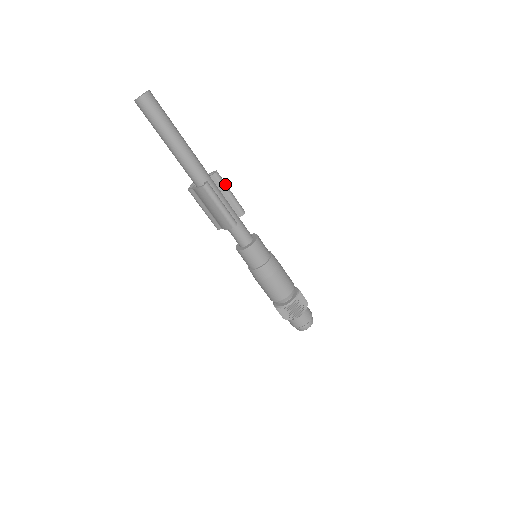
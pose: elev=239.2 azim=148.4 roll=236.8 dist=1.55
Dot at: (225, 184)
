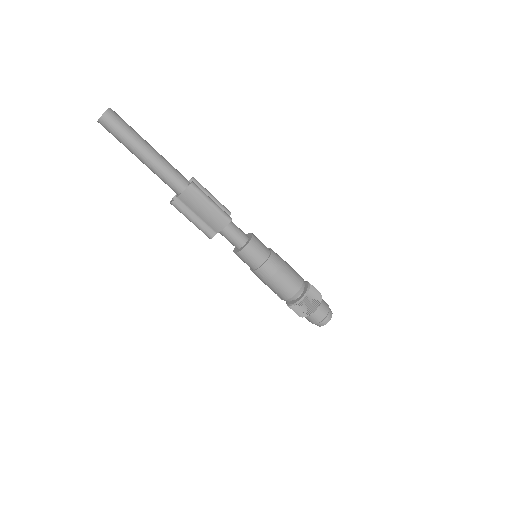
Dot at: (204, 188)
